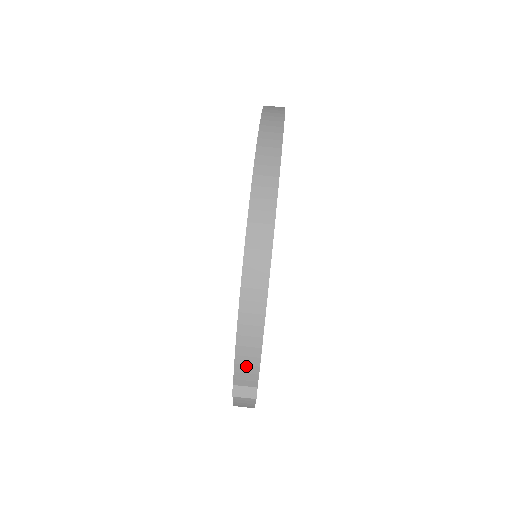
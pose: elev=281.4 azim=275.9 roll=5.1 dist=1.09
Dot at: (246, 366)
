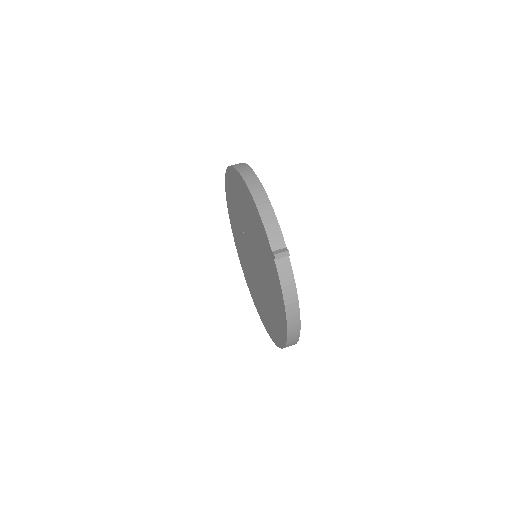
Dot at: (273, 230)
